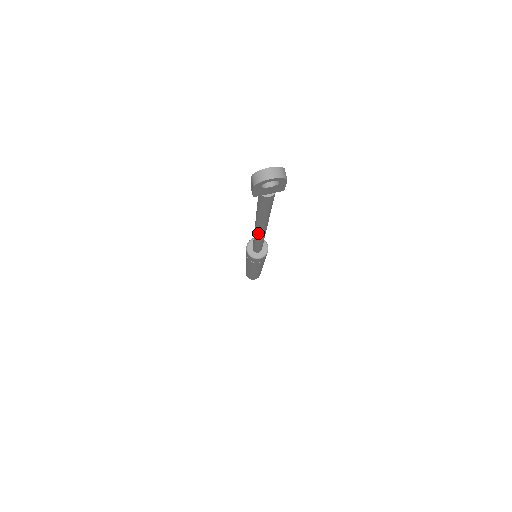
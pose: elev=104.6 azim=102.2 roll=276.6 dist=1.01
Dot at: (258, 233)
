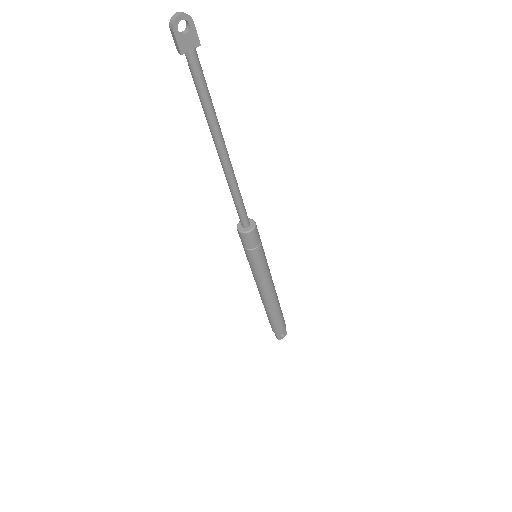
Dot at: (223, 159)
